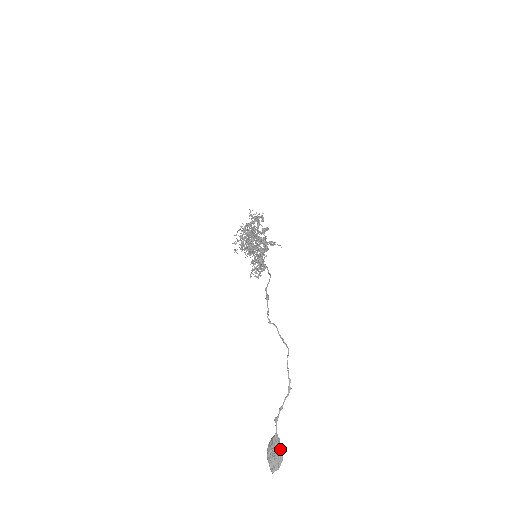
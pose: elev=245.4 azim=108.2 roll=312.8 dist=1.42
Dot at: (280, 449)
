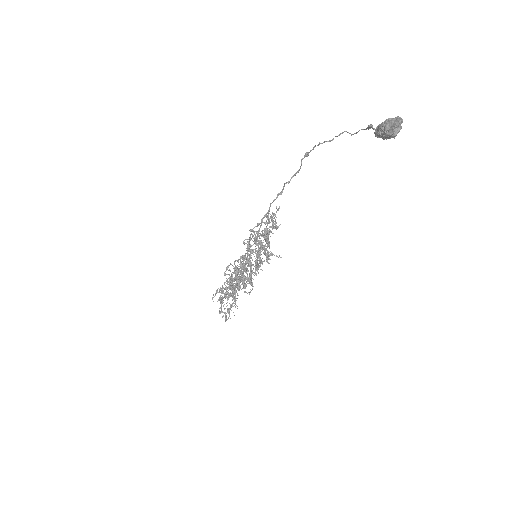
Dot at: occluded
